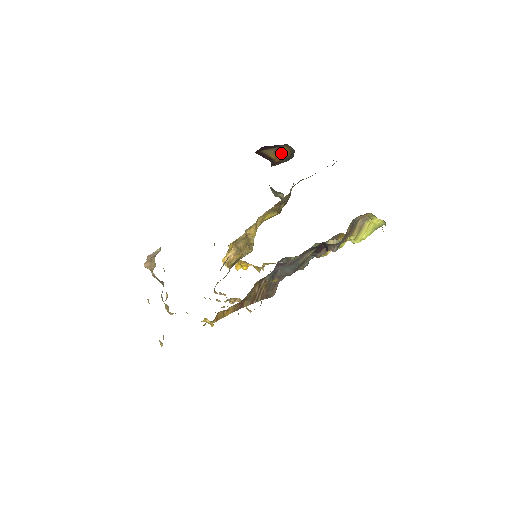
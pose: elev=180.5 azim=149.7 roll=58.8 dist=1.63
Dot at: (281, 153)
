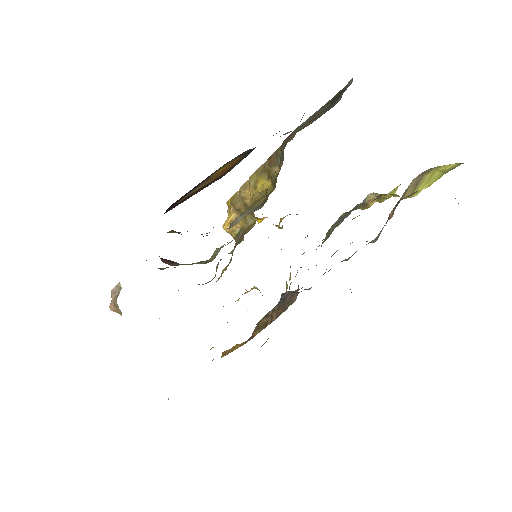
Dot at: (222, 170)
